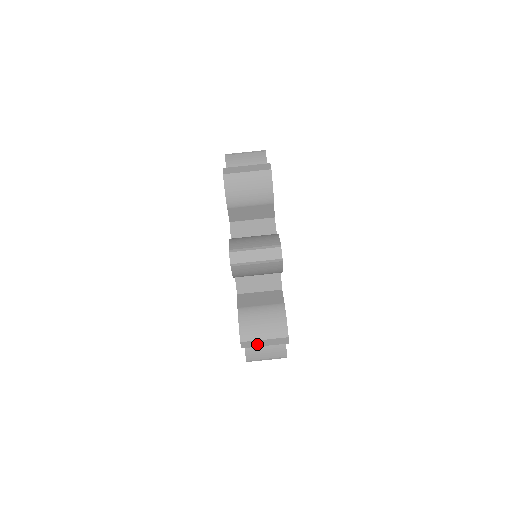
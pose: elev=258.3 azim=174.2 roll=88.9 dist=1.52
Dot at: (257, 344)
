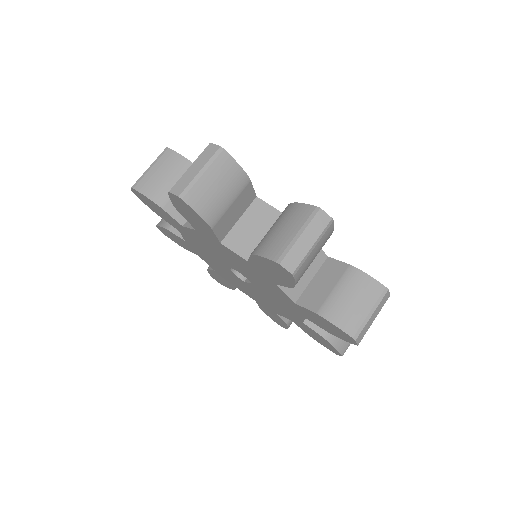
Dot at: (368, 326)
